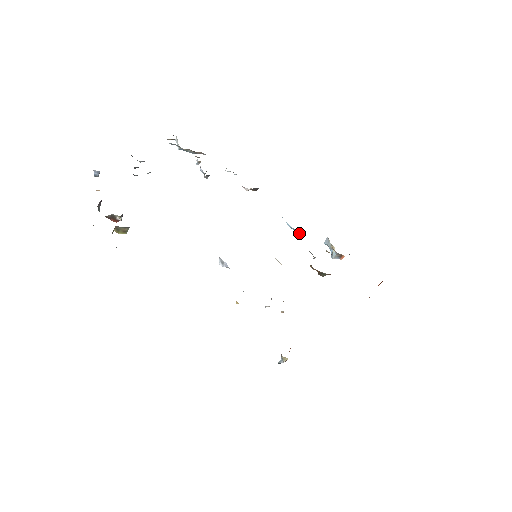
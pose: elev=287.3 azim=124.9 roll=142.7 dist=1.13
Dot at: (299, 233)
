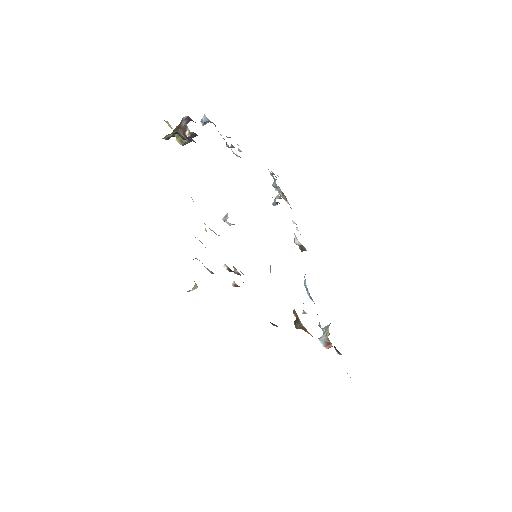
Dot at: (308, 295)
